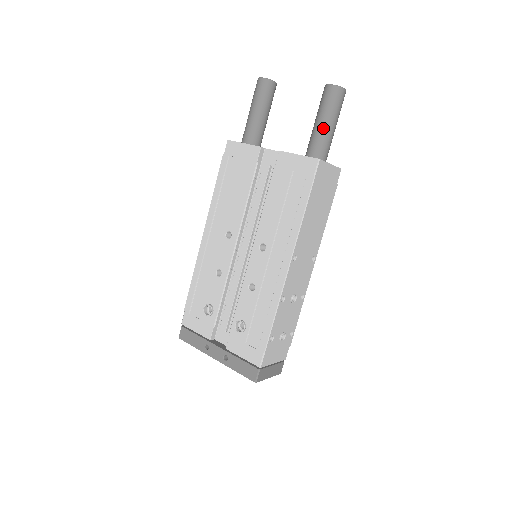
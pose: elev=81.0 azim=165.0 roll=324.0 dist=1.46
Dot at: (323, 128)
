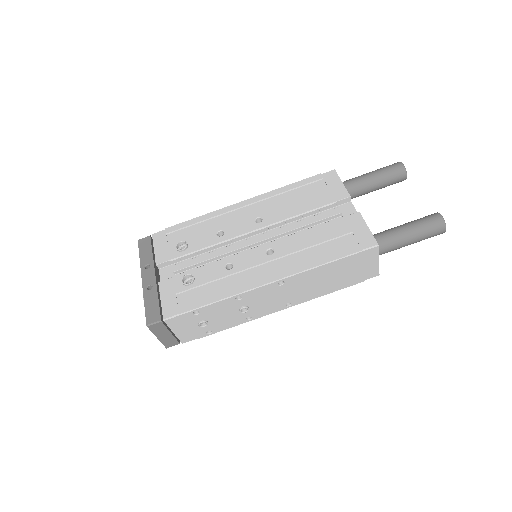
Dot at: (404, 233)
